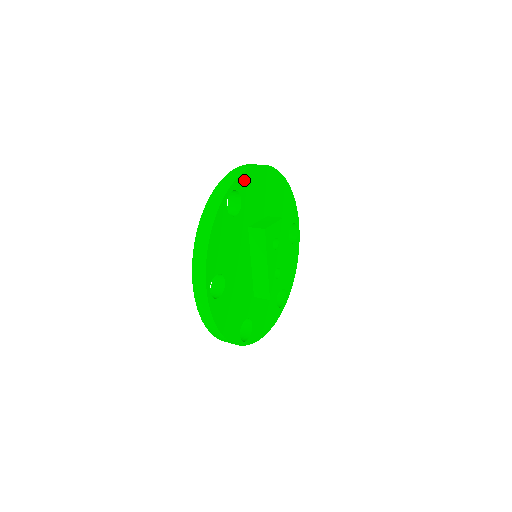
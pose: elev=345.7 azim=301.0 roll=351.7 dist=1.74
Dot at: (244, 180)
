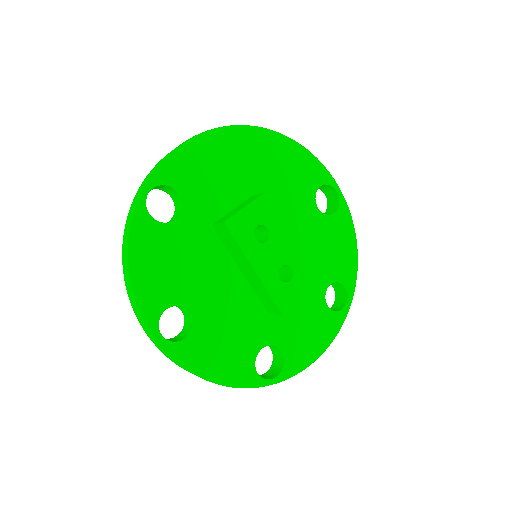
Dot at: (174, 165)
